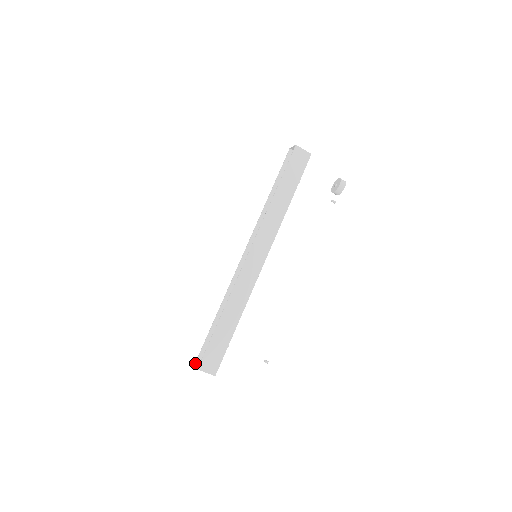
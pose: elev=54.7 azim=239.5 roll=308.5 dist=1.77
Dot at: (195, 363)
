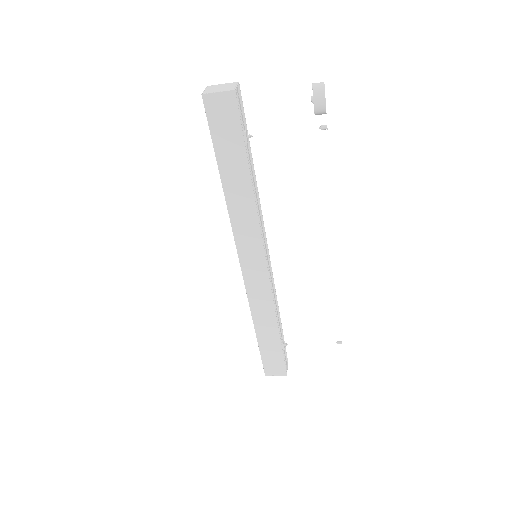
Dot at: occluded
